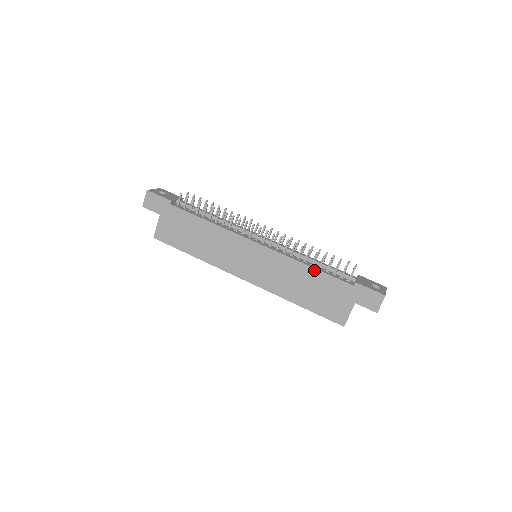
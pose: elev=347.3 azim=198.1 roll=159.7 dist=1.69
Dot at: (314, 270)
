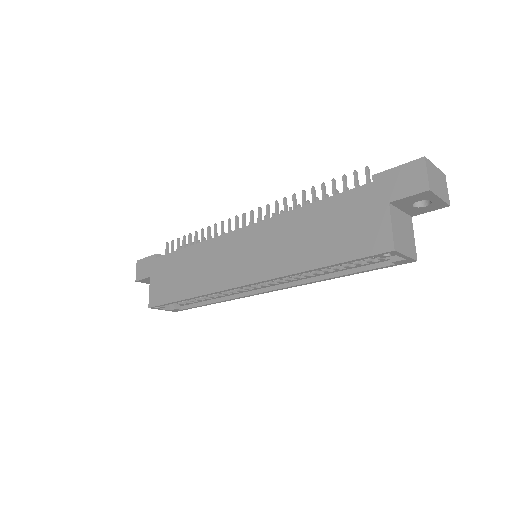
Dot at: (314, 205)
